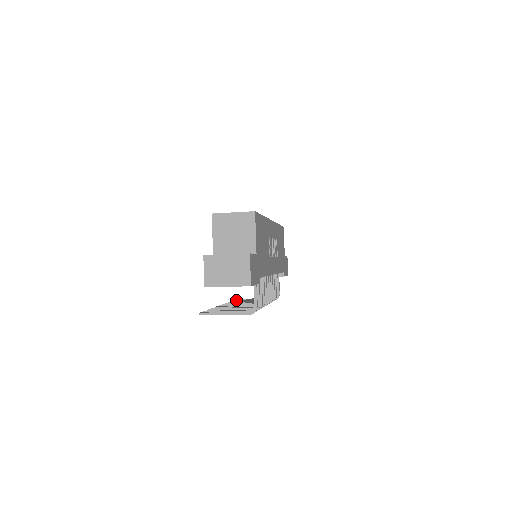
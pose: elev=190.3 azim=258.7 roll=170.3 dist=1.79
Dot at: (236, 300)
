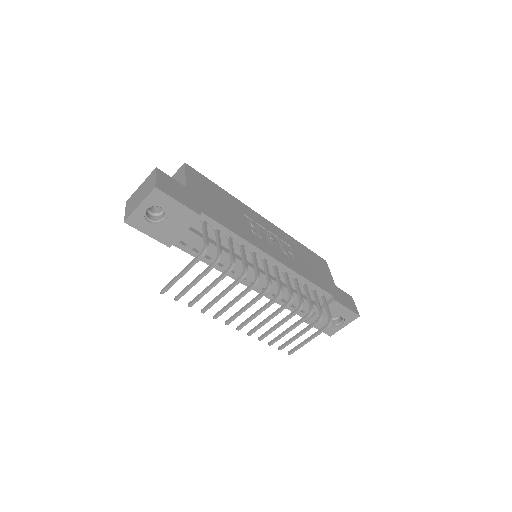
Dot at: (280, 346)
